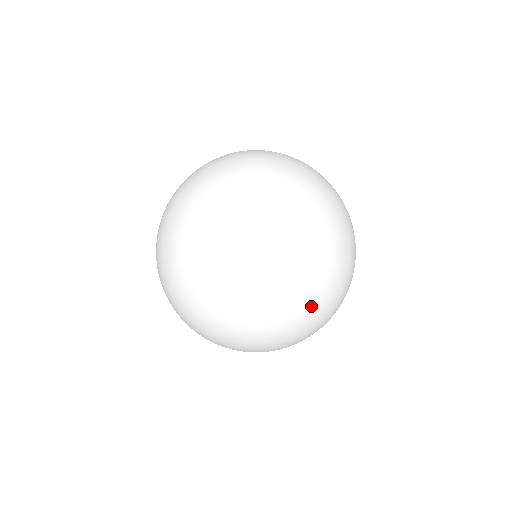
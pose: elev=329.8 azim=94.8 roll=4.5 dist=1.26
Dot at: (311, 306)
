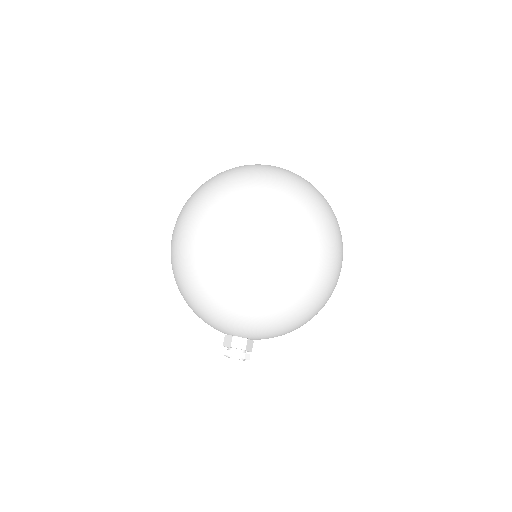
Dot at: (341, 257)
